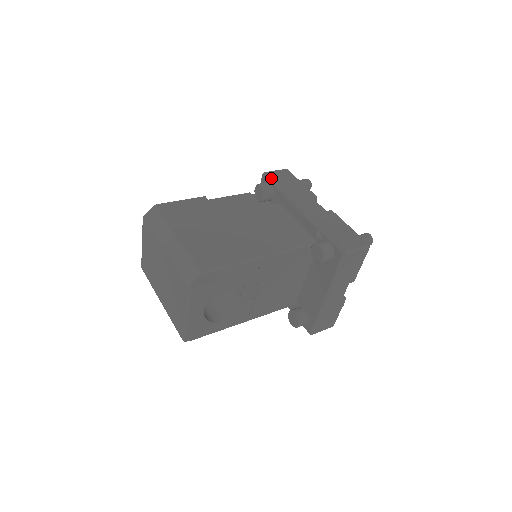
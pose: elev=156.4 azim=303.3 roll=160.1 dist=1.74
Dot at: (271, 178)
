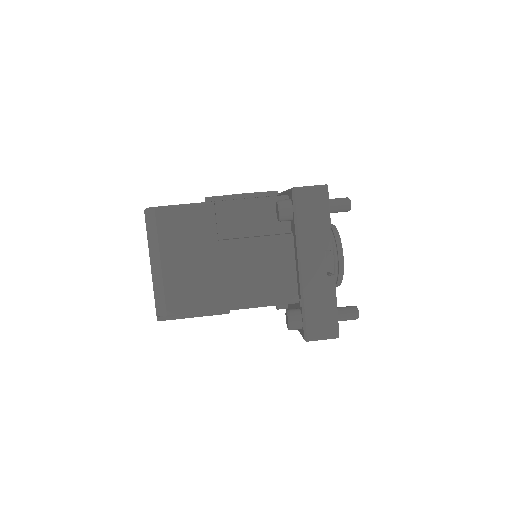
Dot at: (296, 204)
